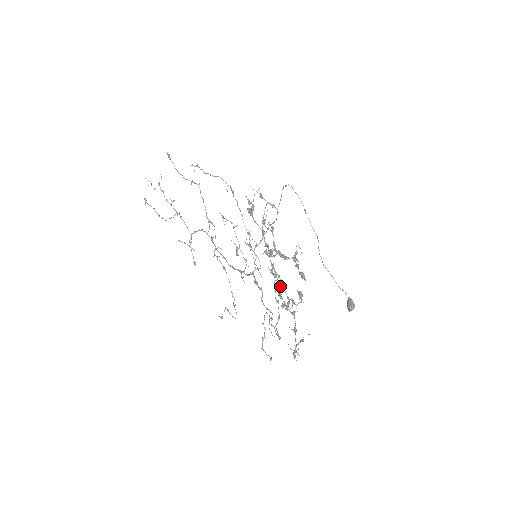
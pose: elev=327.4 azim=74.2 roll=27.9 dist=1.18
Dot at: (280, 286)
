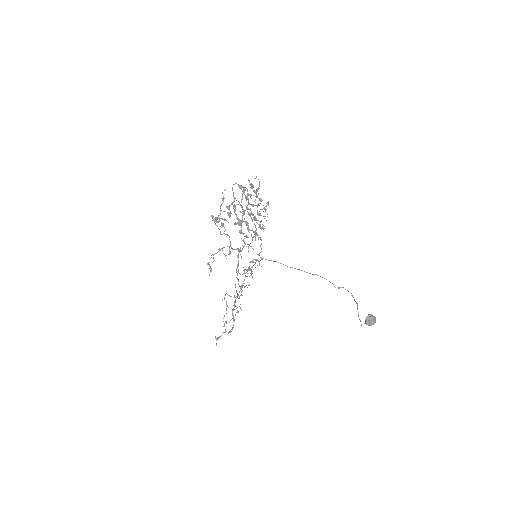
Dot at: occluded
